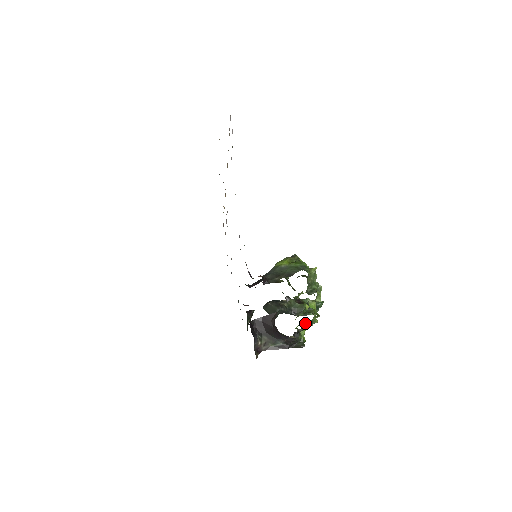
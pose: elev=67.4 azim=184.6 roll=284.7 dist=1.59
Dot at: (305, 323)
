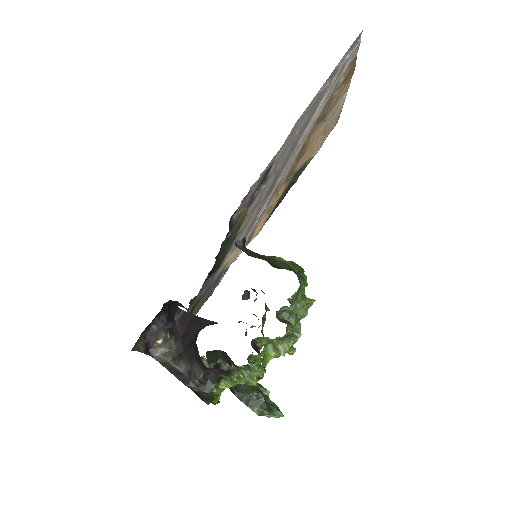
Dot at: occluded
